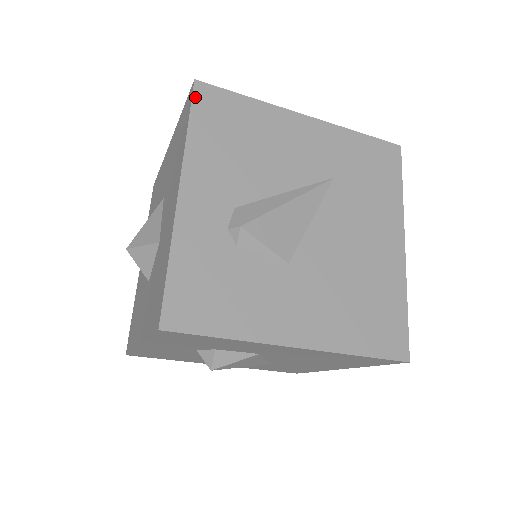
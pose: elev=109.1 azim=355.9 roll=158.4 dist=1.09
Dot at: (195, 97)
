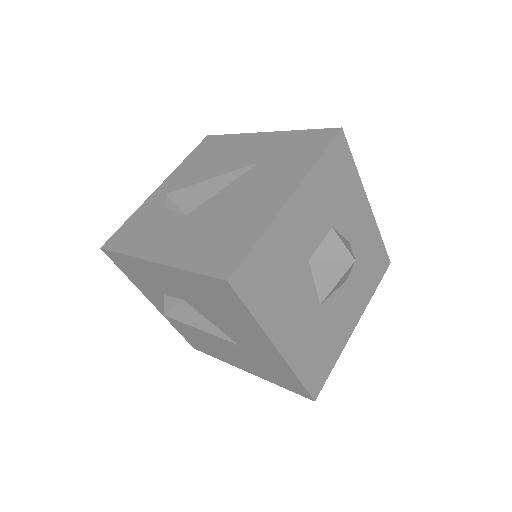
Dot at: (201, 143)
